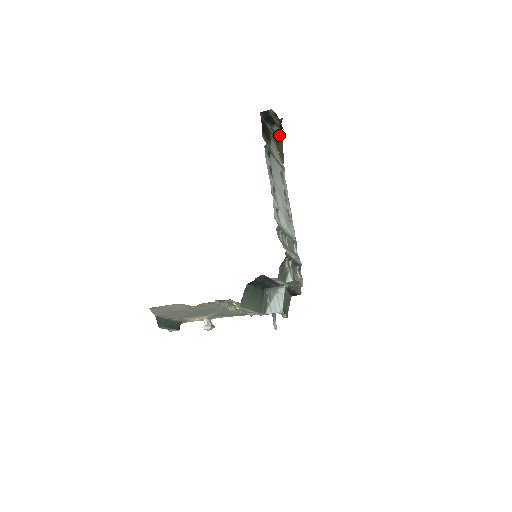
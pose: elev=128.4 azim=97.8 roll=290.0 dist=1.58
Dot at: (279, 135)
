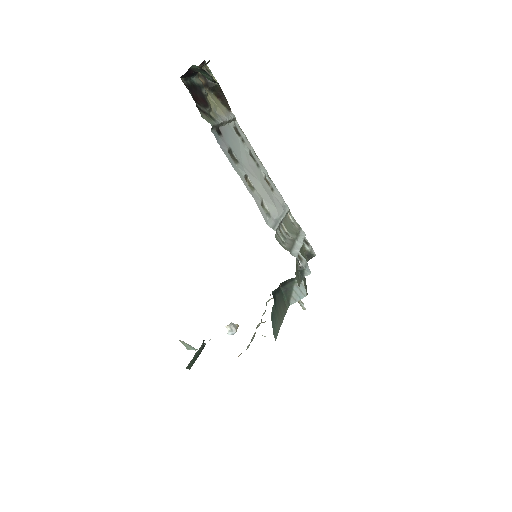
Dot at: occluded
